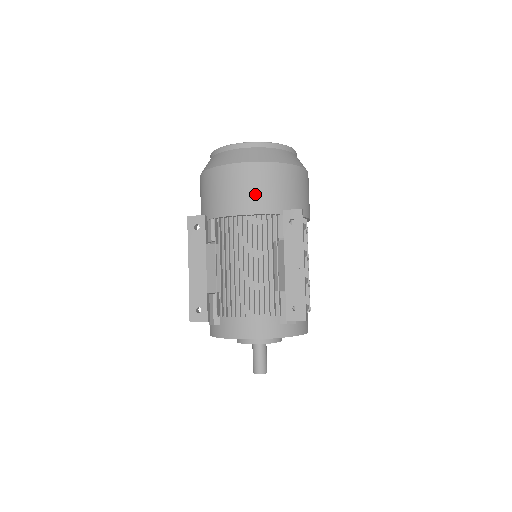
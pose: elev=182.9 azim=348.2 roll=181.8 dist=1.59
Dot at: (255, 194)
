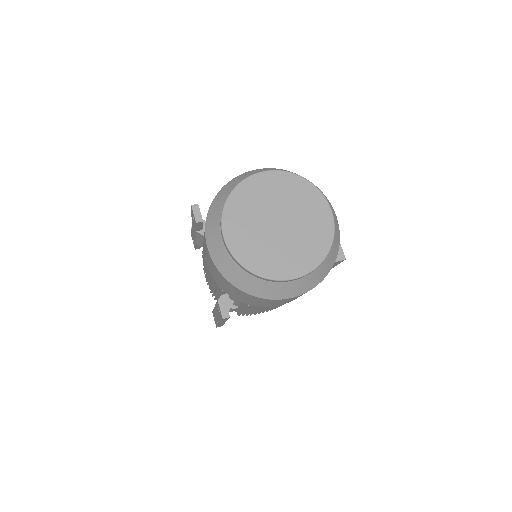
Dot at: (211, 269)
